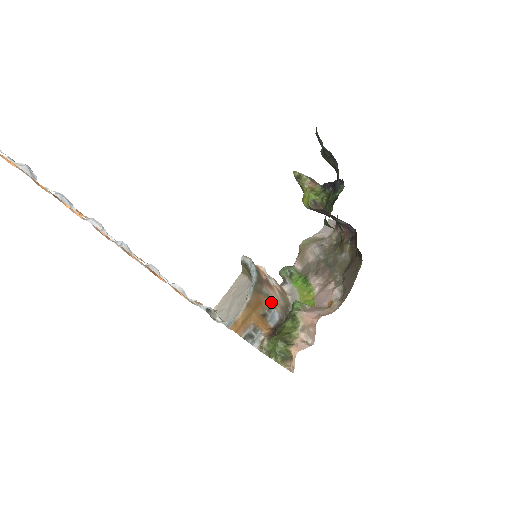
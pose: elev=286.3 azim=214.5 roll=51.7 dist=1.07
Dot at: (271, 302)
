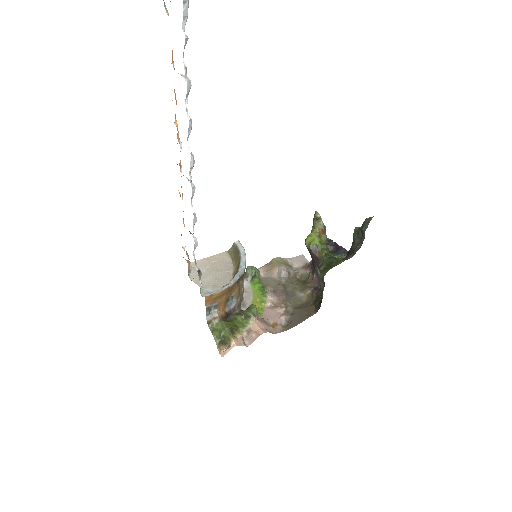
Dot at: (238, 293)
